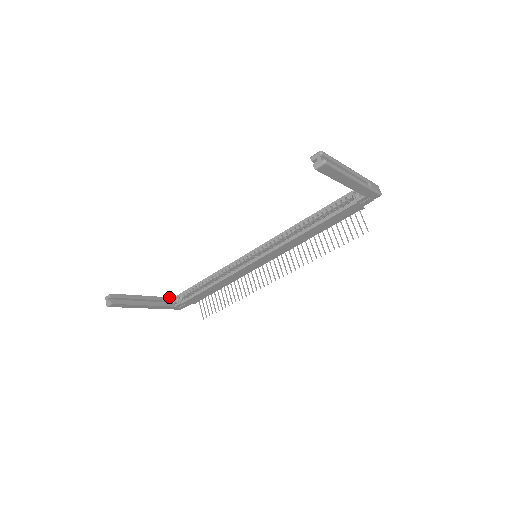
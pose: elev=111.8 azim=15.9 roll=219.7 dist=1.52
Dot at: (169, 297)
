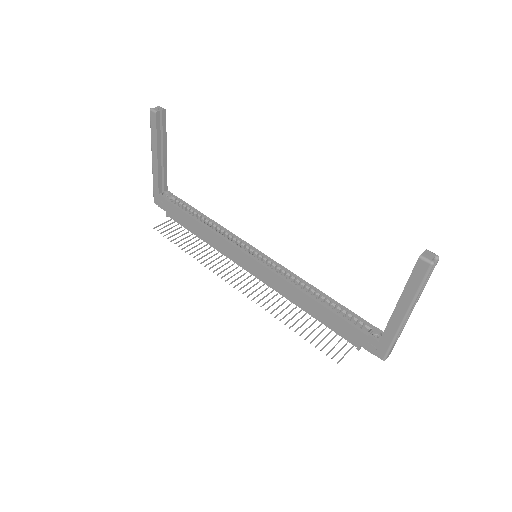
Dot at: occluded
